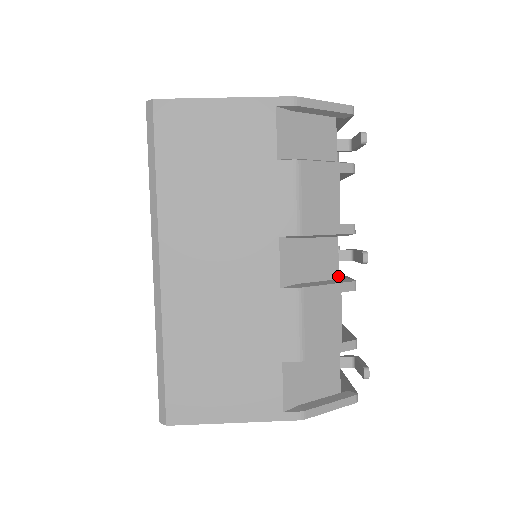
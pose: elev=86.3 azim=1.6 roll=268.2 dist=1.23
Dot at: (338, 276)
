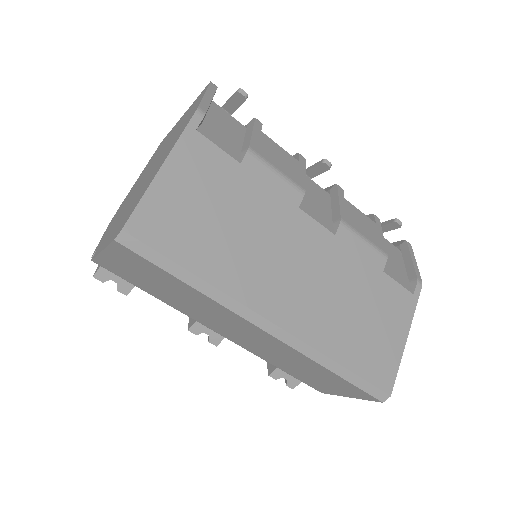
Dot at: (328, 193)
